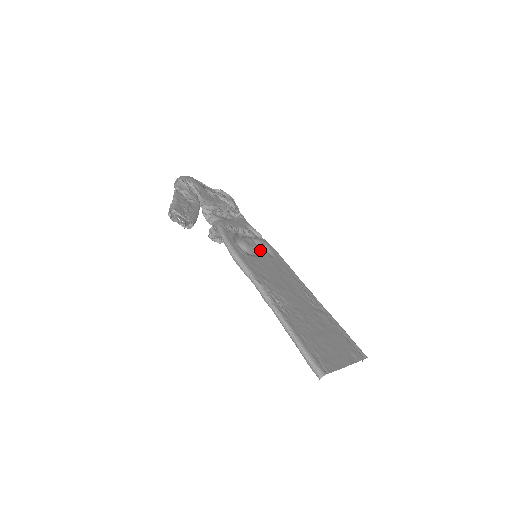
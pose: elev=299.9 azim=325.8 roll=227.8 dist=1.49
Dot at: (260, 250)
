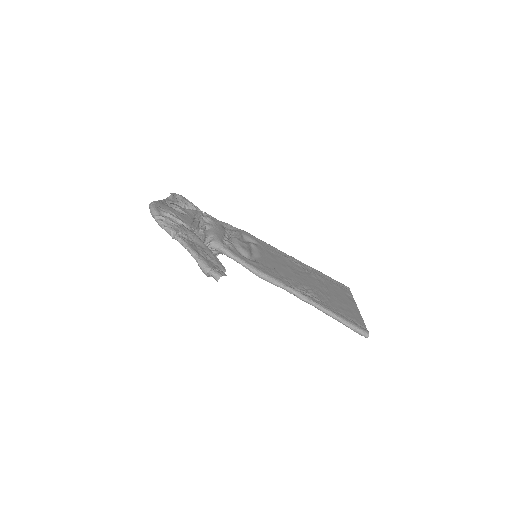
Dot at: (250, 246)
